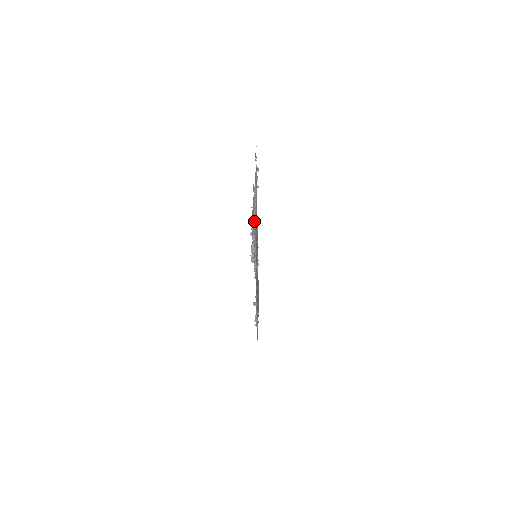
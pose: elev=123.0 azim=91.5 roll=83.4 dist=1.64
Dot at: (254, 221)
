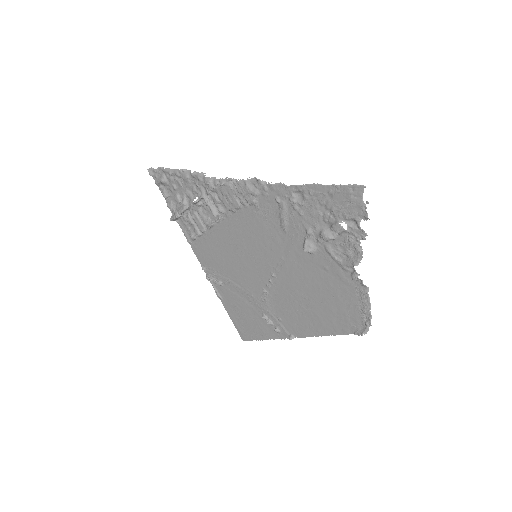
Dot at: (360, 280)
